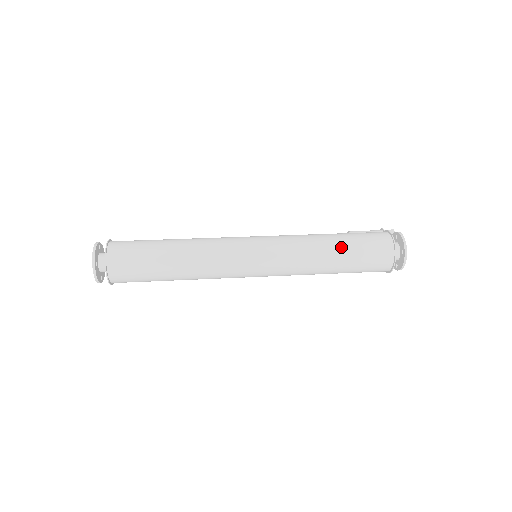
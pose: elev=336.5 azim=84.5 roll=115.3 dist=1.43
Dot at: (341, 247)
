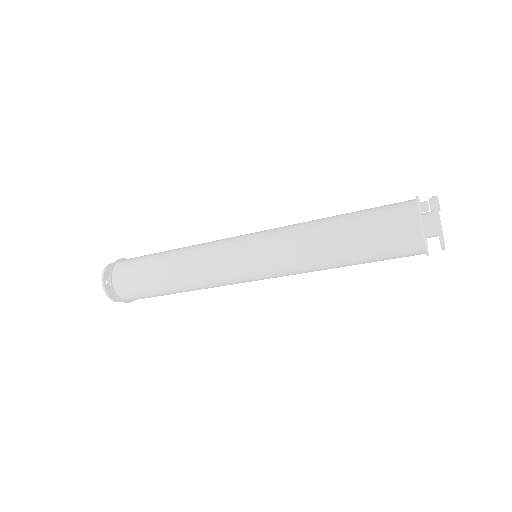
Dot at: (343, 227)
